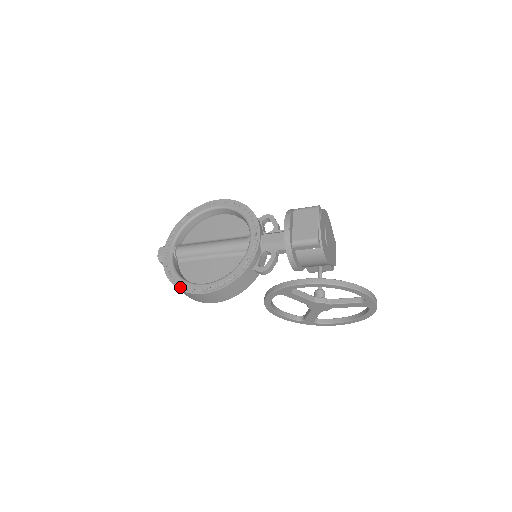
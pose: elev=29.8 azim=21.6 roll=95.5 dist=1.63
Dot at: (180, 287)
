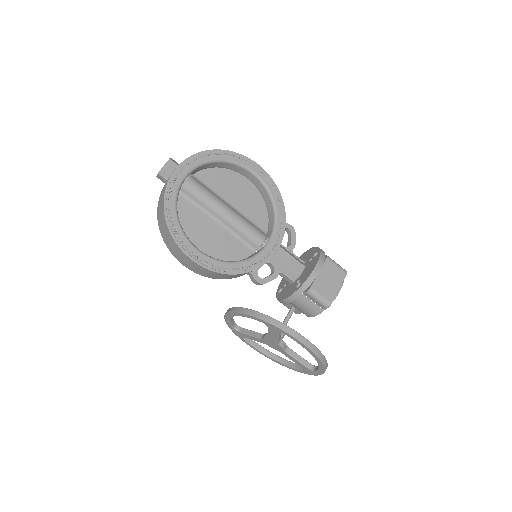
Dot at: (174, 232)
